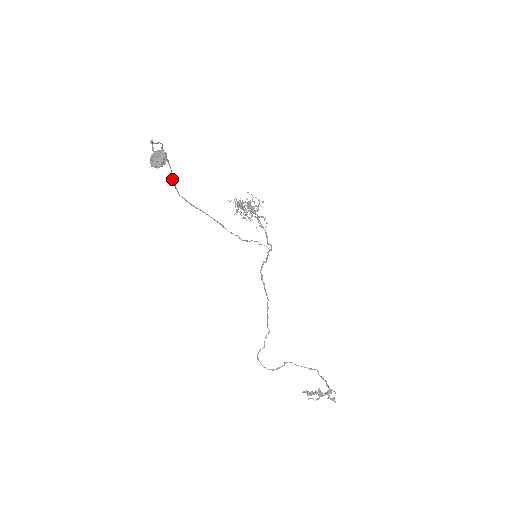
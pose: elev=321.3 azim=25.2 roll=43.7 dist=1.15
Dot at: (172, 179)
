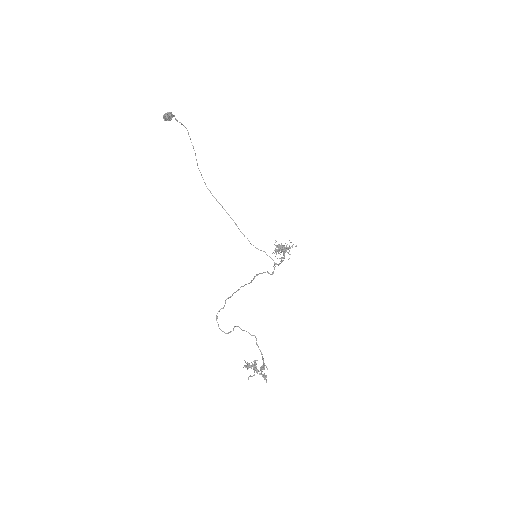
Dot at: (197, 165)
